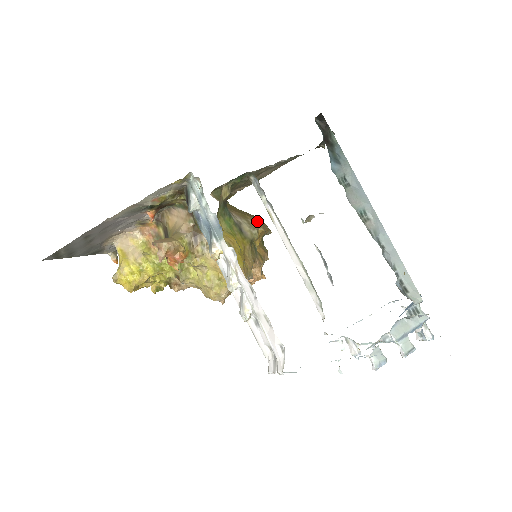
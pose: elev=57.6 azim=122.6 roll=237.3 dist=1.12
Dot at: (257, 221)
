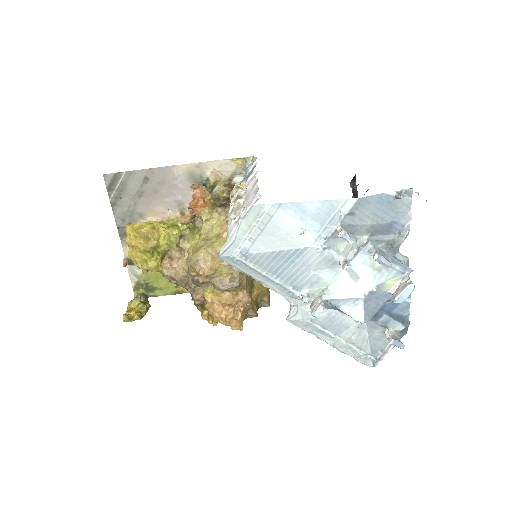
Dot at: occluded
